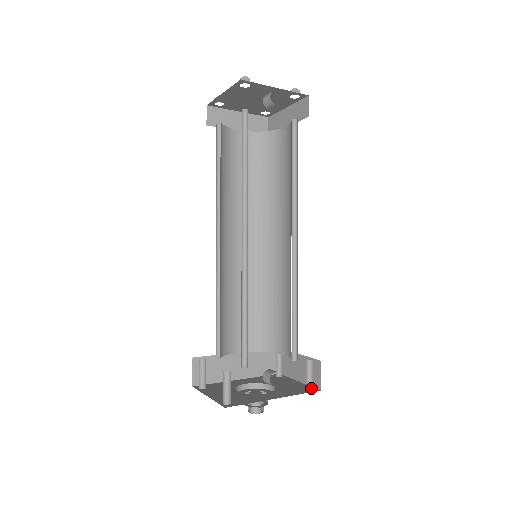
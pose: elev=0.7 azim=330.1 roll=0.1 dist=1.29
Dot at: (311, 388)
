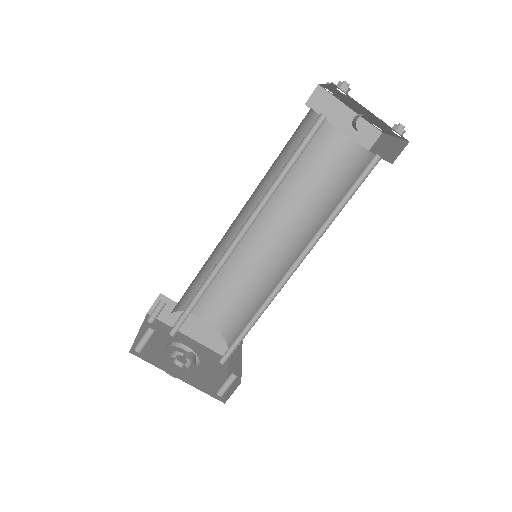
Dot at: (220, 395)
